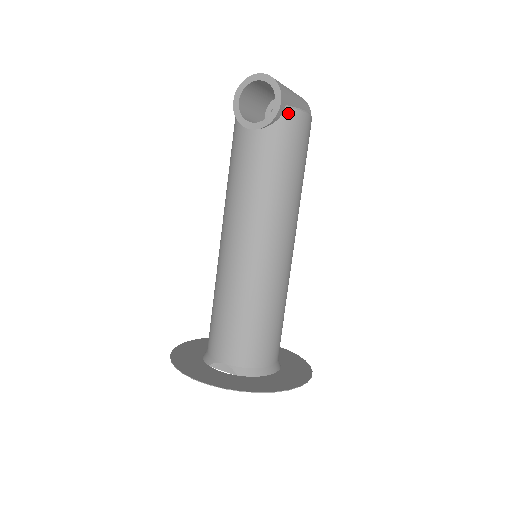
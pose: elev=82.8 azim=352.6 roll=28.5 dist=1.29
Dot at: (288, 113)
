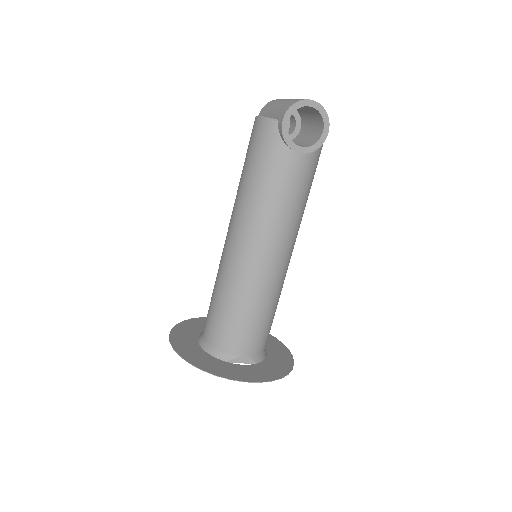
Dot at: occluded
